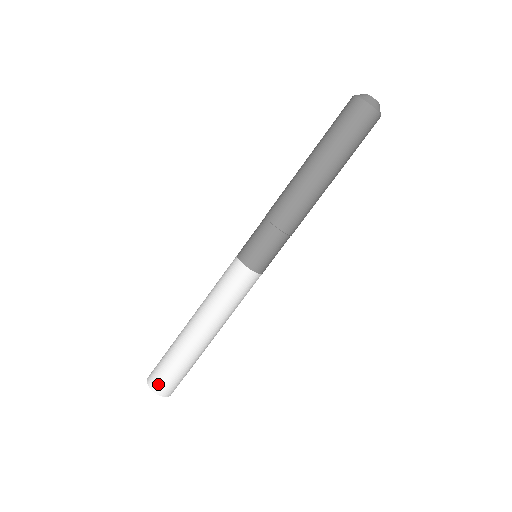
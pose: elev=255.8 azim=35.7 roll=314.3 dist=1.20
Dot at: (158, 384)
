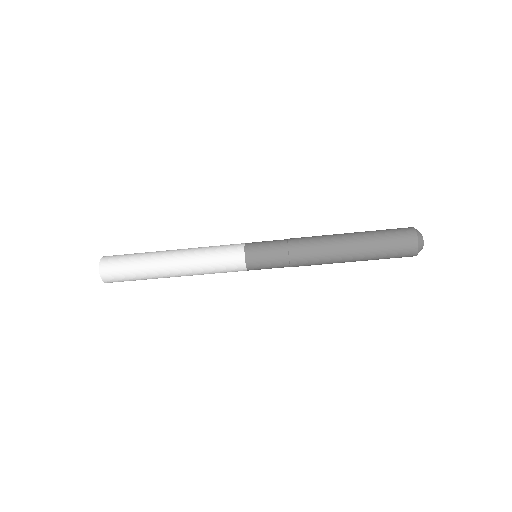
Dot at: (108, 265)
